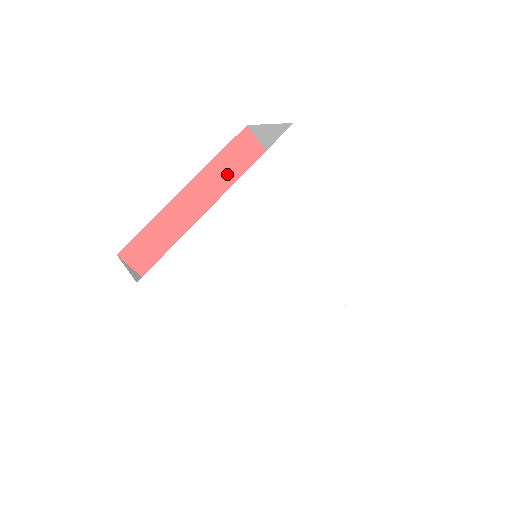
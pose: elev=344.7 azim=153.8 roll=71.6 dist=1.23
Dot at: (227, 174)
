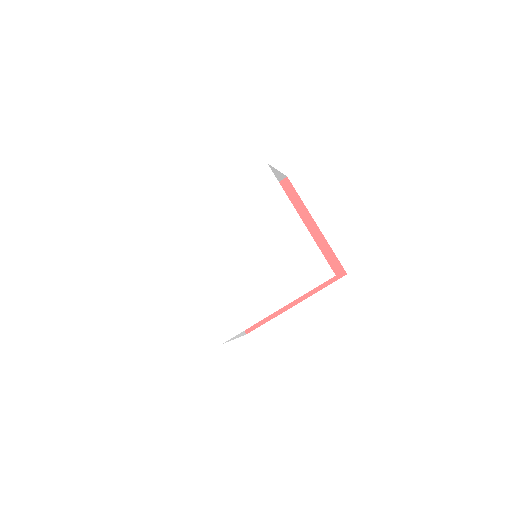
Dot at: occluded
